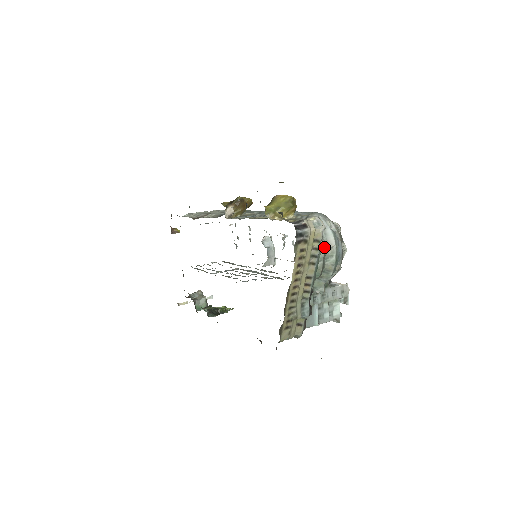
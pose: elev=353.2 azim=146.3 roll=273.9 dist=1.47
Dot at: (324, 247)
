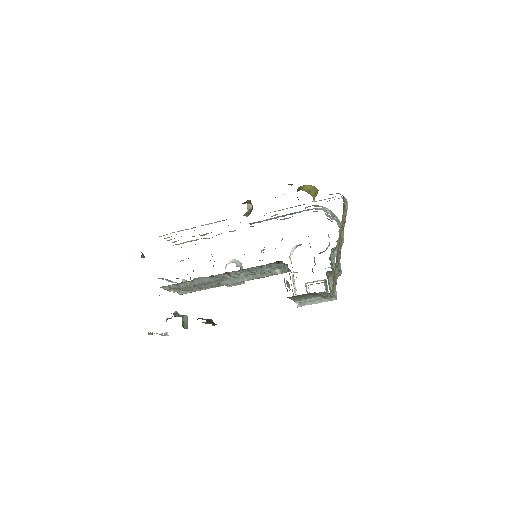
Dot at: (339, 223)
